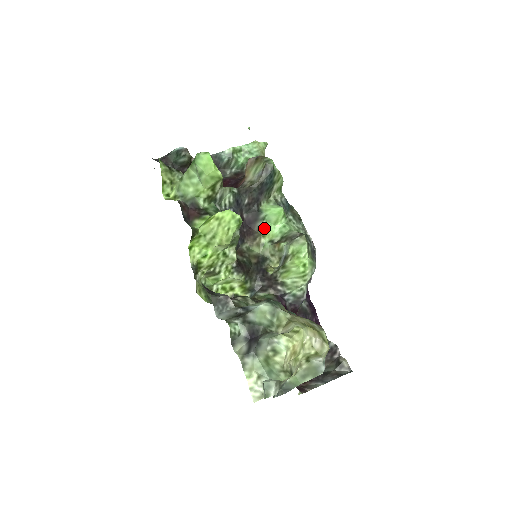
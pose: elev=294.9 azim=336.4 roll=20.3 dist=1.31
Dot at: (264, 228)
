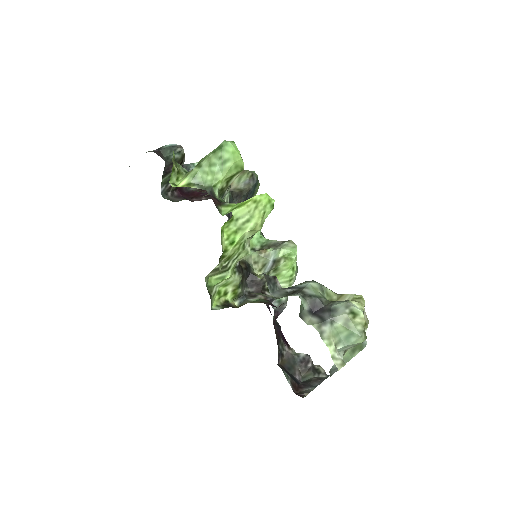
Dot at: occluded
